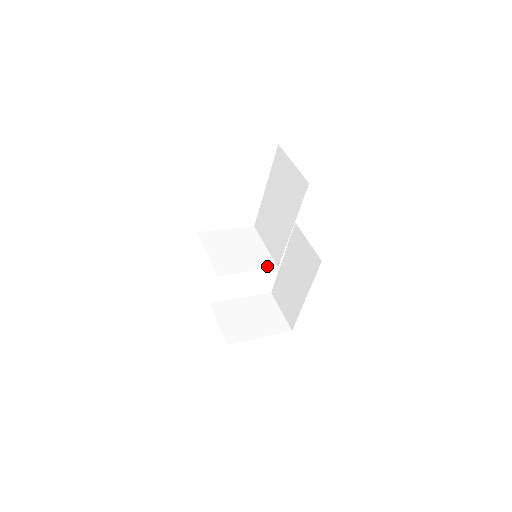
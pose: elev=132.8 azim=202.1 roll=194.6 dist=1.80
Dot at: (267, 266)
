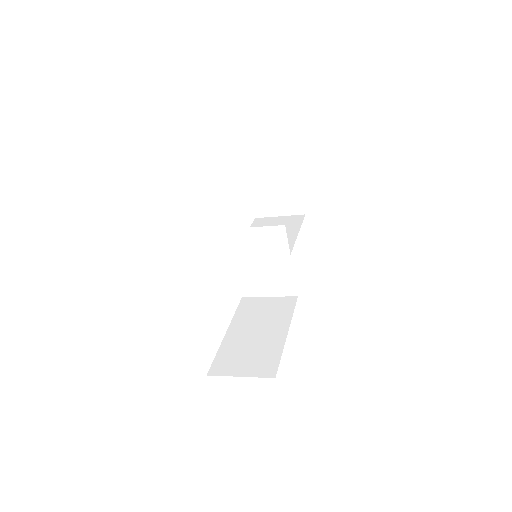
Dot at: (285, 246)
